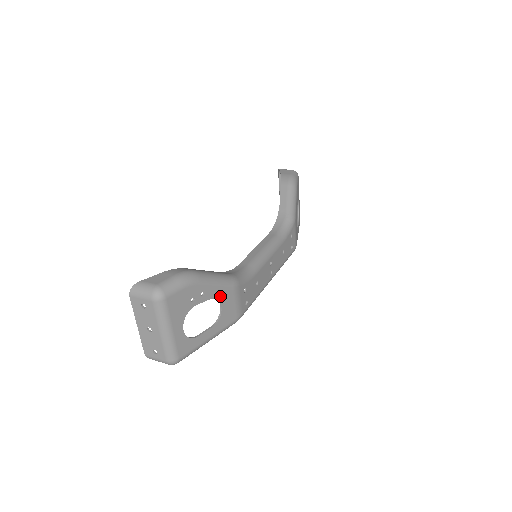
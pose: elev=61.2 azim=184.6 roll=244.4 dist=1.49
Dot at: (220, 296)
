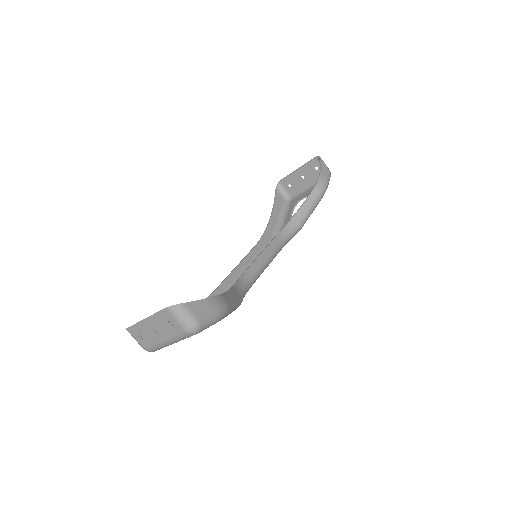
Dot at: occluded
